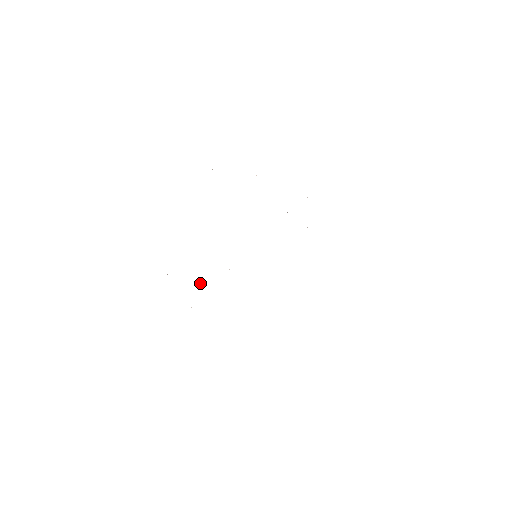
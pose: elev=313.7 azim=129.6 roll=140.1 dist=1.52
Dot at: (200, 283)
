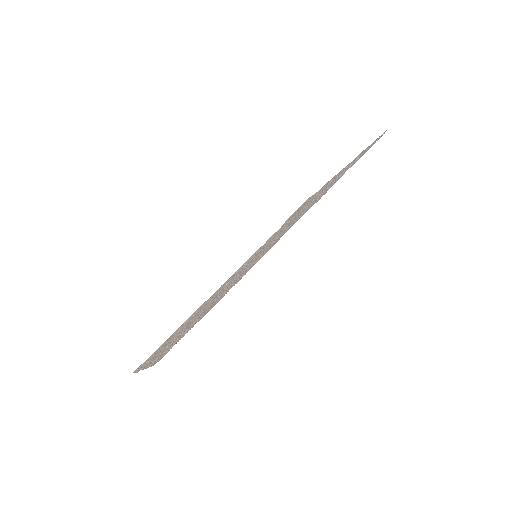
Dot at: occluded
